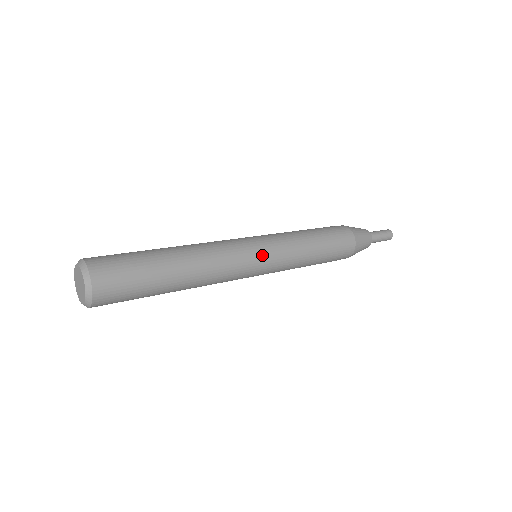
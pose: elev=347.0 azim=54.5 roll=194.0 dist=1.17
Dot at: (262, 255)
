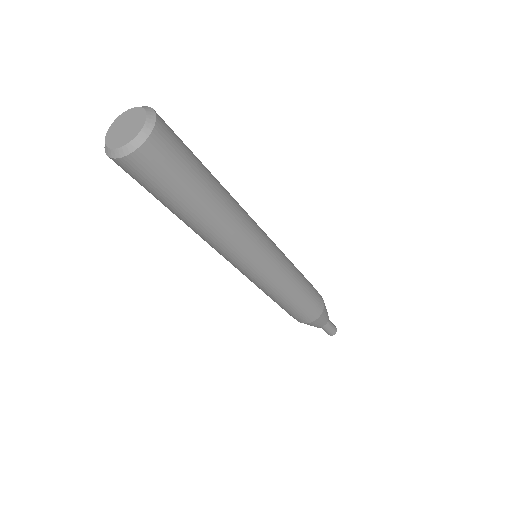
Dot at: occluded
